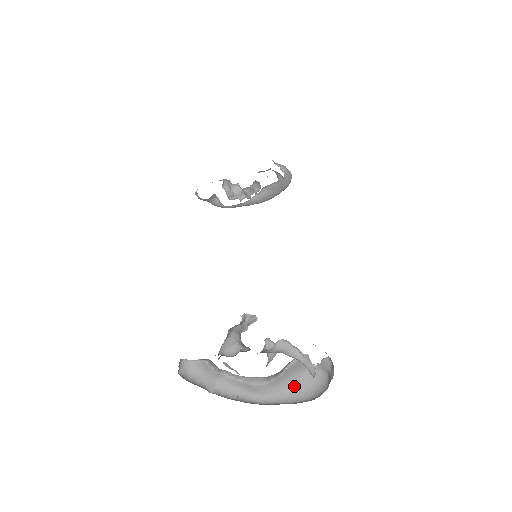
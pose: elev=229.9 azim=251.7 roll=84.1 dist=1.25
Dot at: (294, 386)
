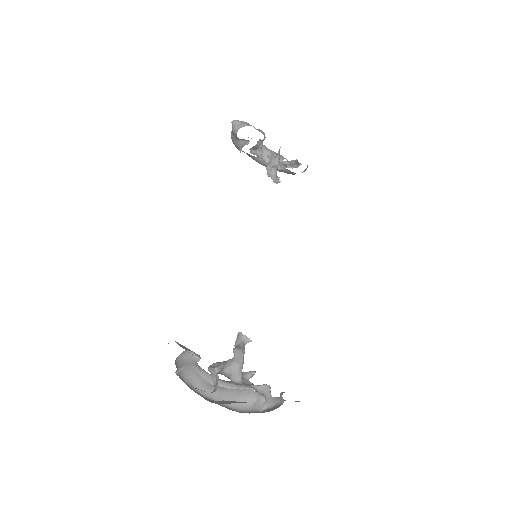
Dot at: (229, 392)
